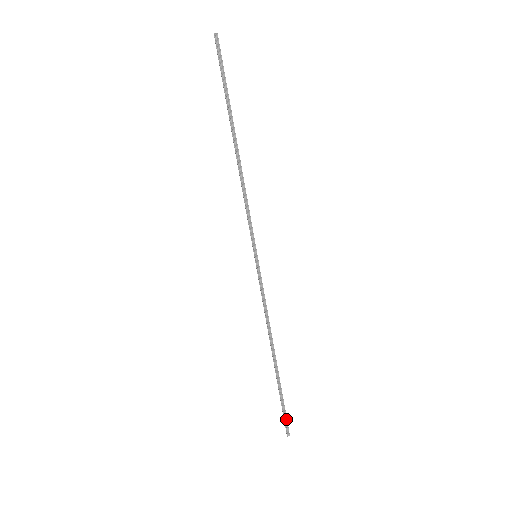
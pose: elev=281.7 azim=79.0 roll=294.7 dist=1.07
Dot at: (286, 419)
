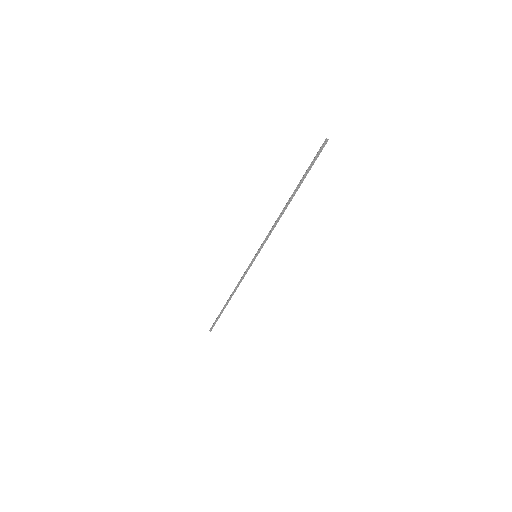
Dot at: (214, 325)
